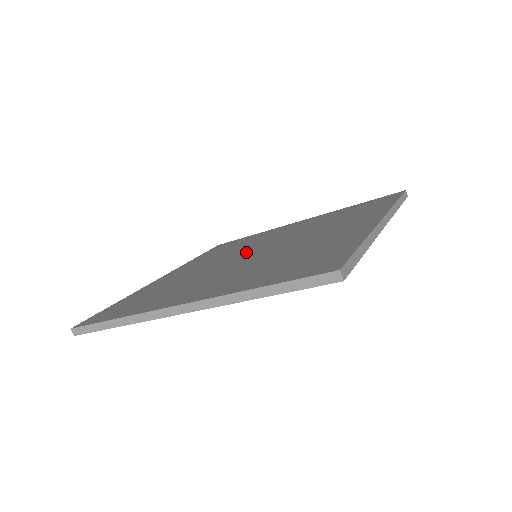
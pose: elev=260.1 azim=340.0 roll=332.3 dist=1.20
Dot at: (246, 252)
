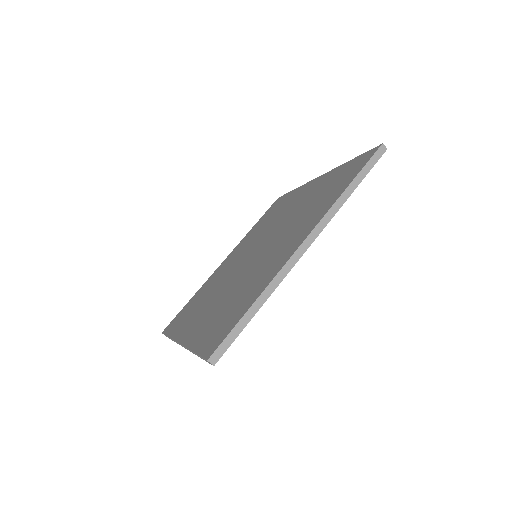
Dot at: (255, 247)
